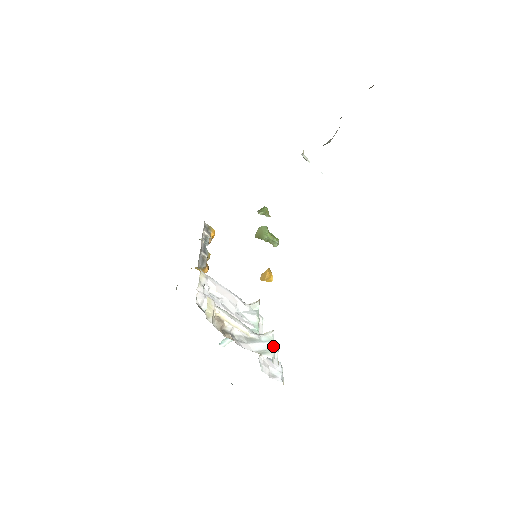
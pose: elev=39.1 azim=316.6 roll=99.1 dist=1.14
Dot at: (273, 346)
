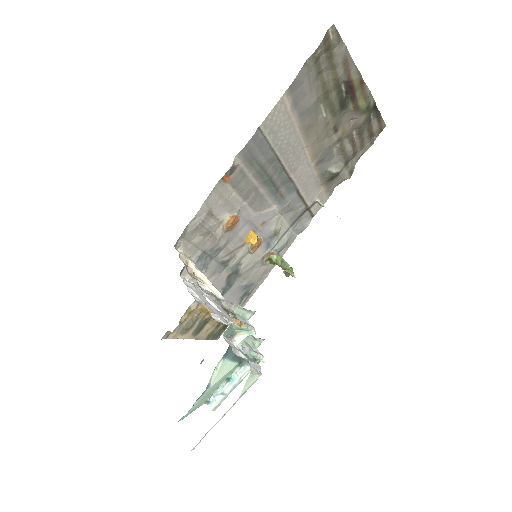
Dot at: (244, 308)
